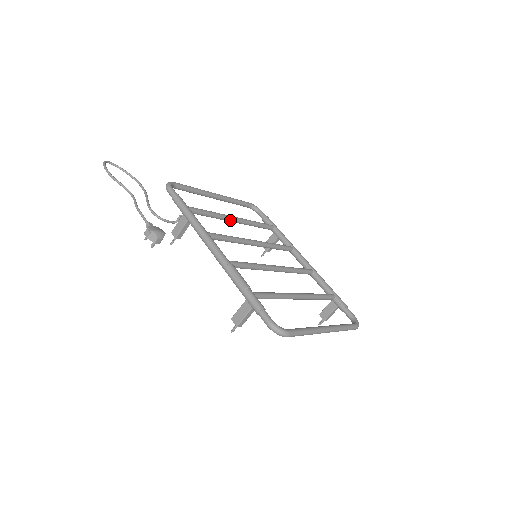
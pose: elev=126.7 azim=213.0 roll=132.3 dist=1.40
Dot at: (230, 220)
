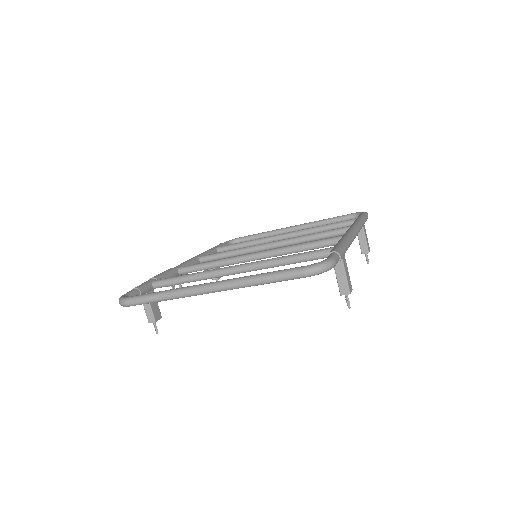
Dot at: (274, 239)
